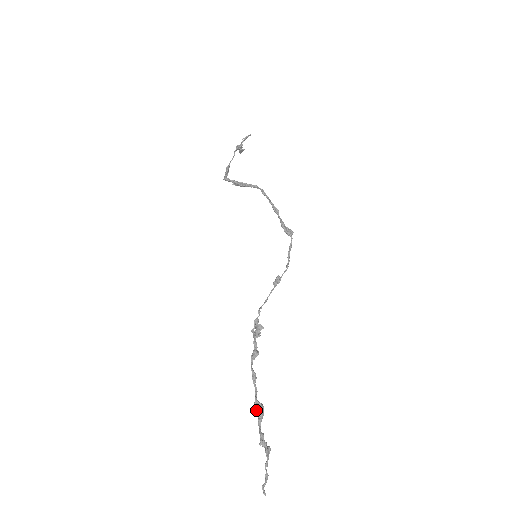
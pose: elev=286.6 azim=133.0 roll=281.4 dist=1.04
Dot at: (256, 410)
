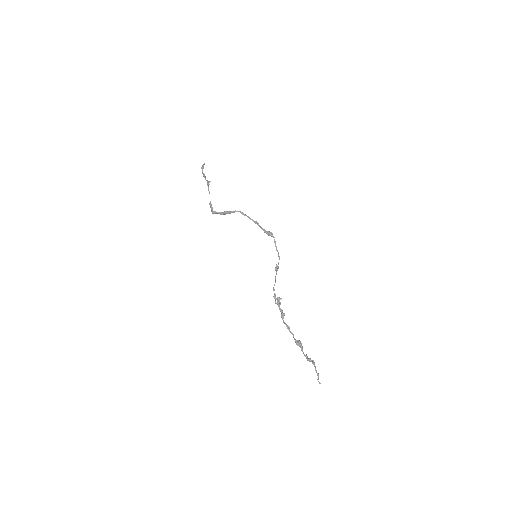
Dot at: (297, 345)
